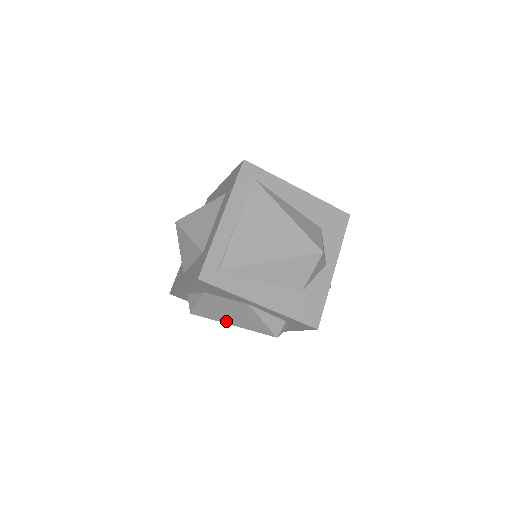
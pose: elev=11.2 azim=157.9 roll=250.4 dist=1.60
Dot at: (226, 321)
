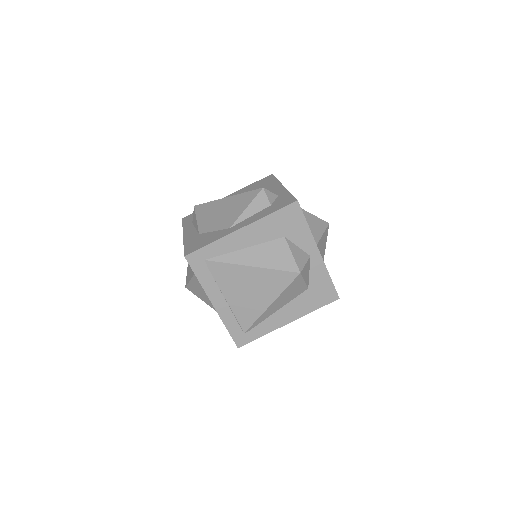
Dot at: occluded
